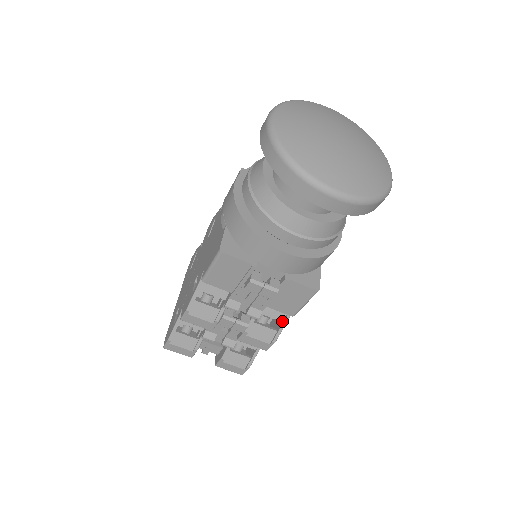
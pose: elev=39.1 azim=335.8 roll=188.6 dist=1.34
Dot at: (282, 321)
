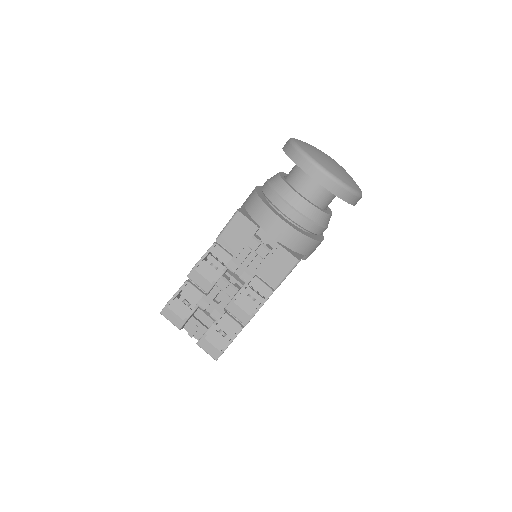
Dot at: (265, 297)
